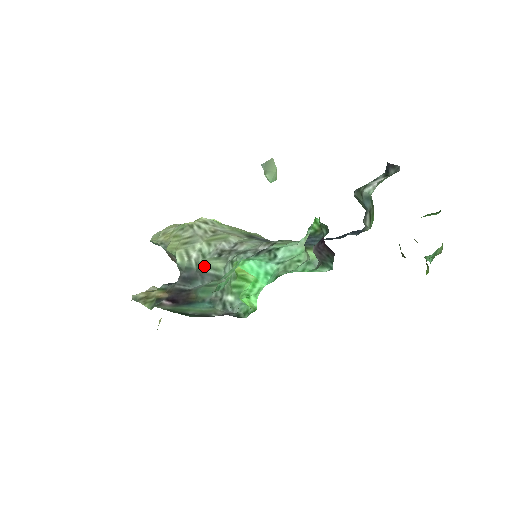
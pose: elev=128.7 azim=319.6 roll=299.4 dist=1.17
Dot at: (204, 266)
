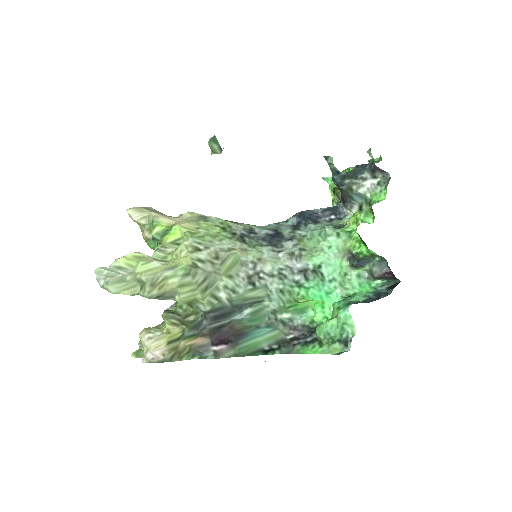
Dot at: (242, 301)
